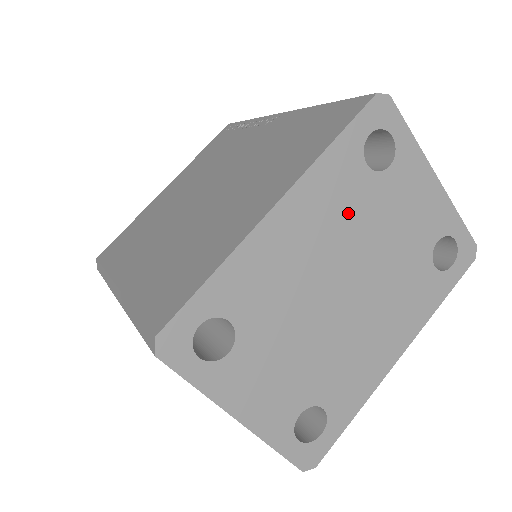
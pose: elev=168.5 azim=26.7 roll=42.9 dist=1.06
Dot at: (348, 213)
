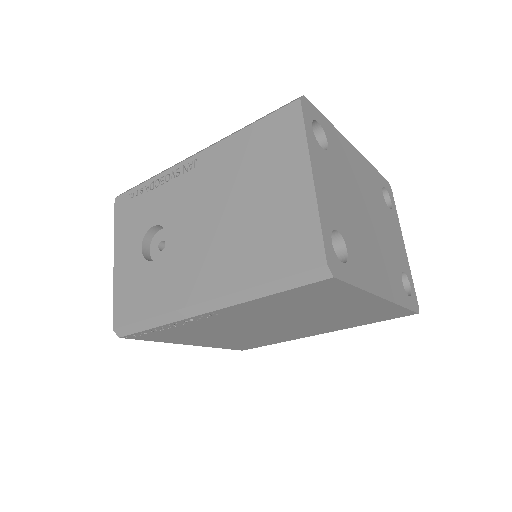
Dot at: (374, 195)
